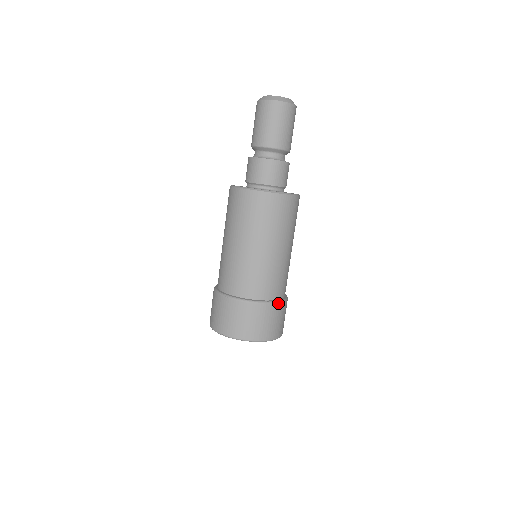
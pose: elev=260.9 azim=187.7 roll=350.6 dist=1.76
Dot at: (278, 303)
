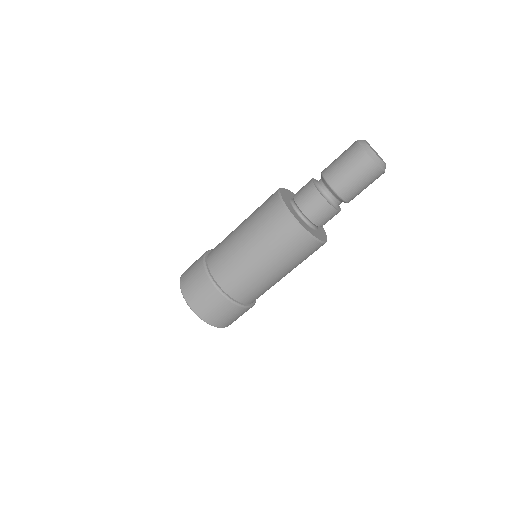
Dot at: occluded
